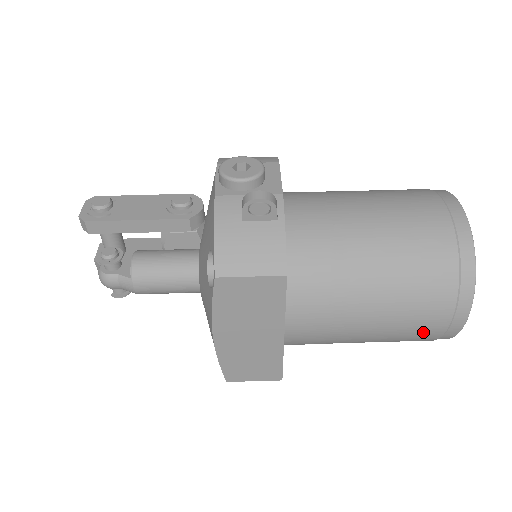
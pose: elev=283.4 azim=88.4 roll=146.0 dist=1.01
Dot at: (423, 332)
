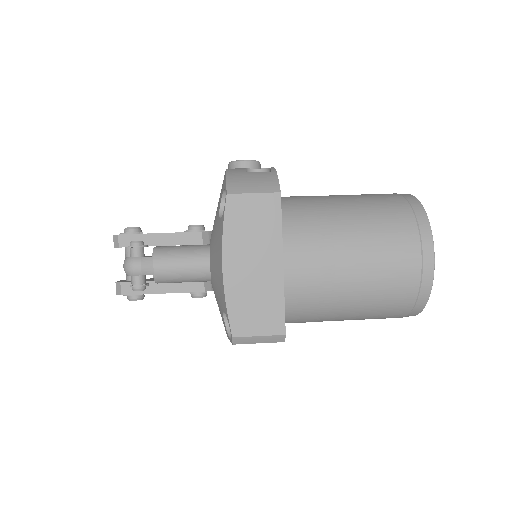
Dot at: (402, 271)
